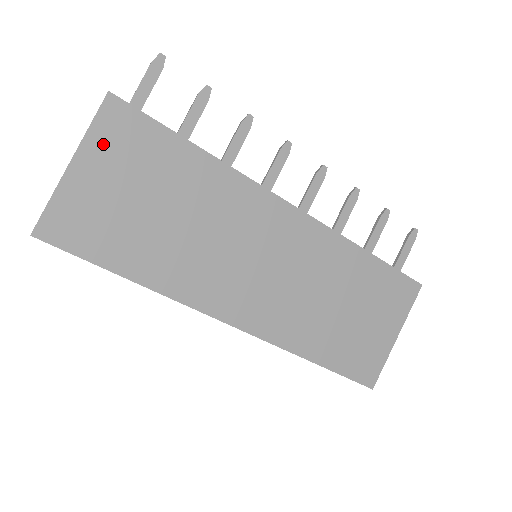
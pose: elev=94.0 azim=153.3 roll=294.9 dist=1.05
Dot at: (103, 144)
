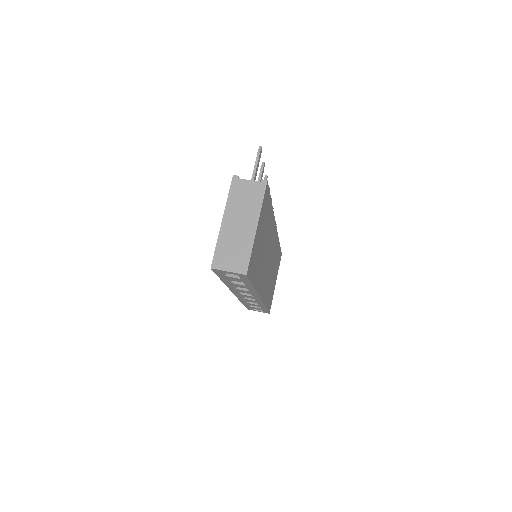
Dot at: (262, 212)
